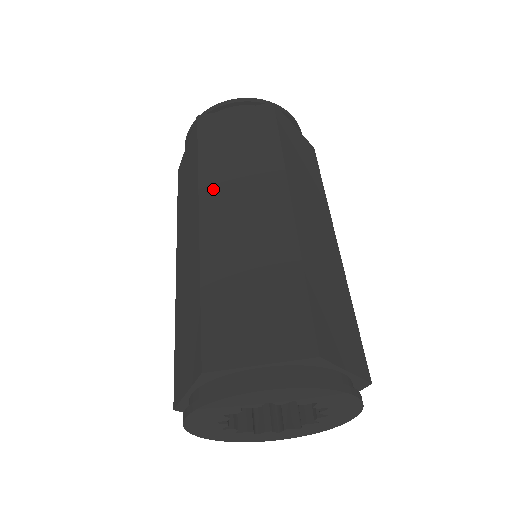
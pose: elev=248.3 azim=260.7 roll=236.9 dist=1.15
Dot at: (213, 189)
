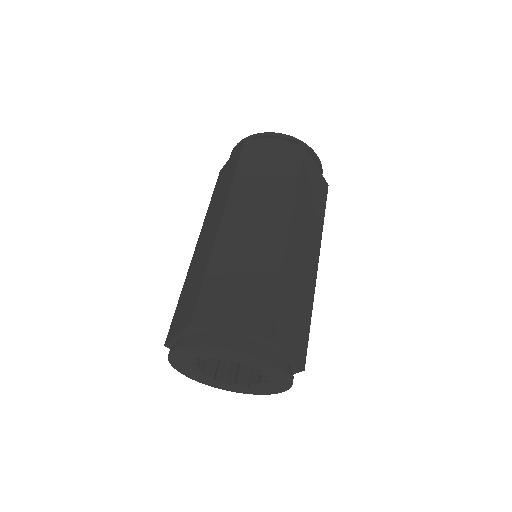
Dot at: (238, 200)
